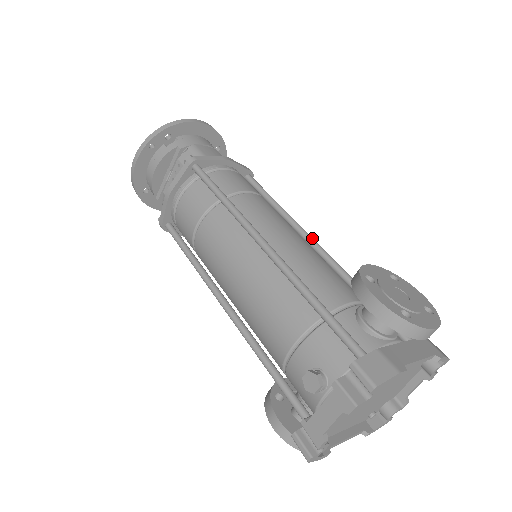
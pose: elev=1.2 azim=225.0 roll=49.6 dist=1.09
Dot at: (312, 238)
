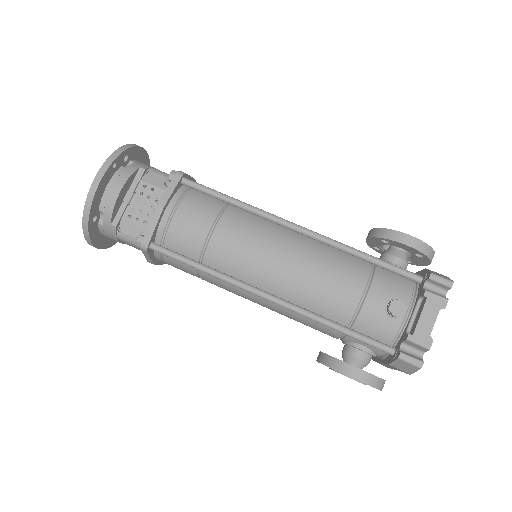
Dot at: occluded
